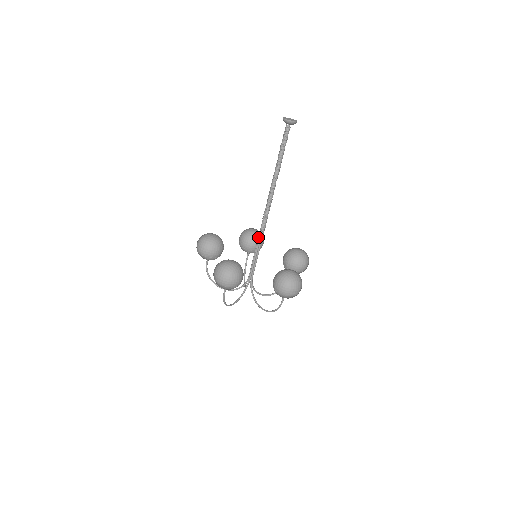
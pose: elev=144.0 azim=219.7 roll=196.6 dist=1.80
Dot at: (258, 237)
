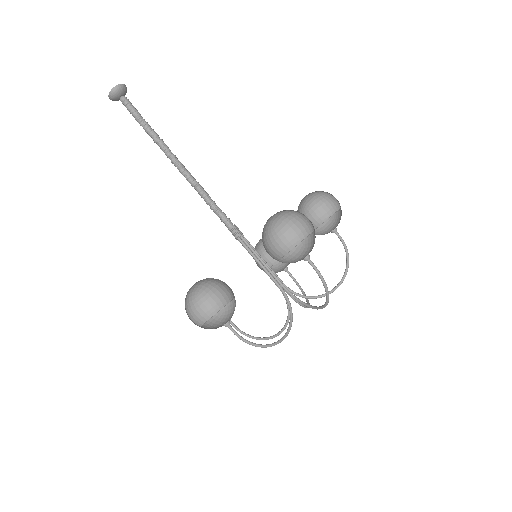
Dot at: occluded
